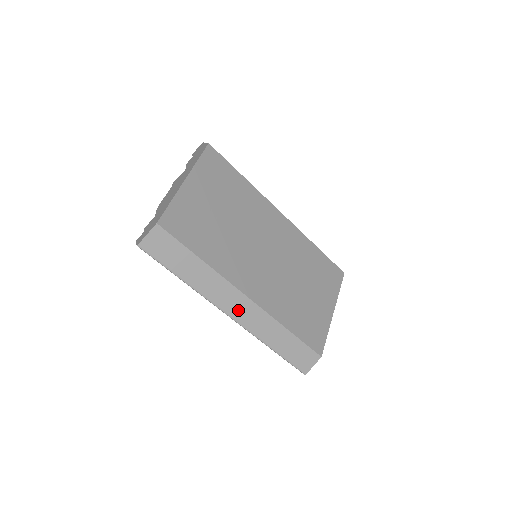
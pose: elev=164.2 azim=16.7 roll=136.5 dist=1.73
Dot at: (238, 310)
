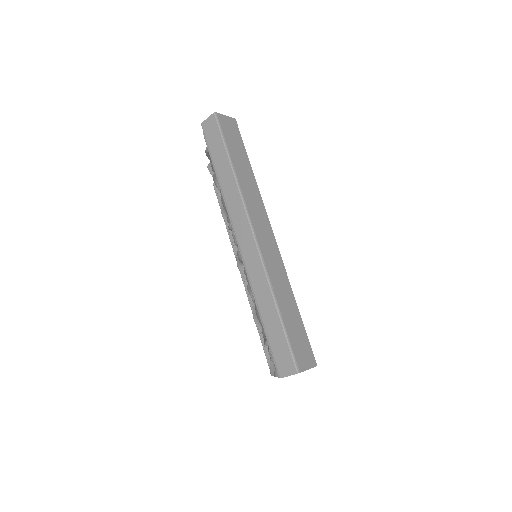
Dot at: (263, 236)
